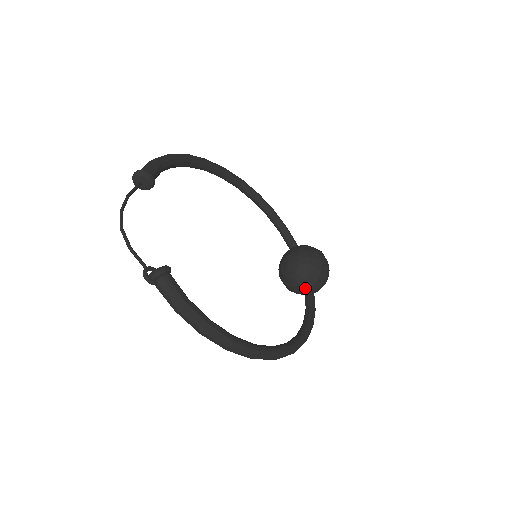
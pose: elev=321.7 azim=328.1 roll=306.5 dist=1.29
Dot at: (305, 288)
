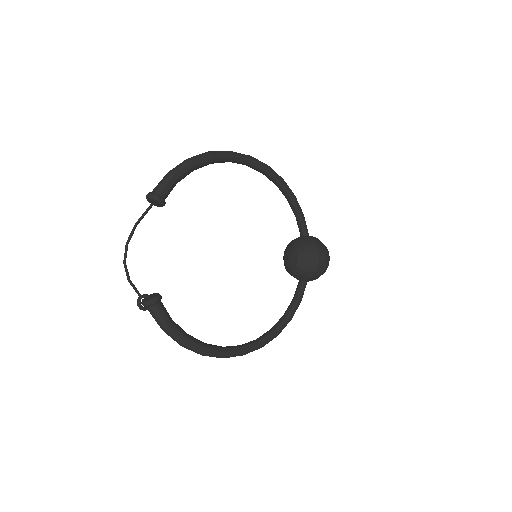
Dot at: (299, 279)
